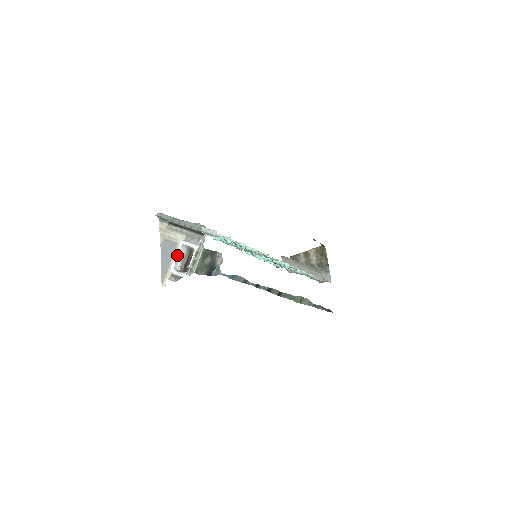
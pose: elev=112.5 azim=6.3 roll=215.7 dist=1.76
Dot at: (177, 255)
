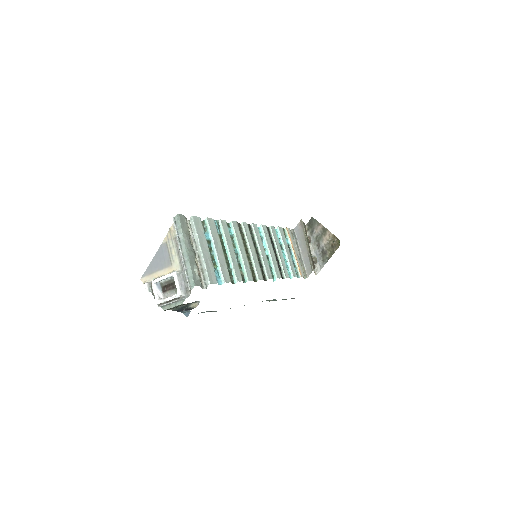
Dot at: (164, 278)
